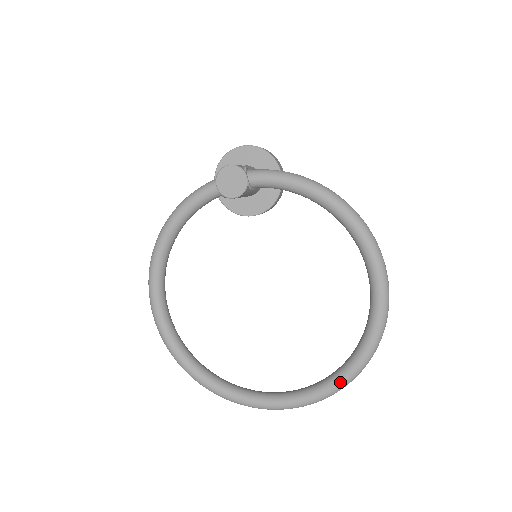
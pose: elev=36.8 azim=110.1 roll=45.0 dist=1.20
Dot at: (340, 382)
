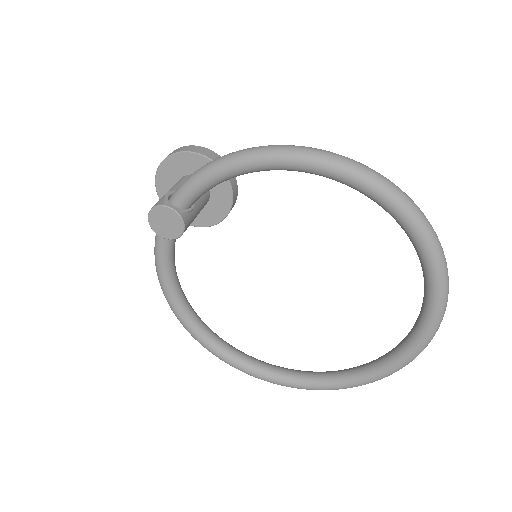
Dot at: (435, 312)
